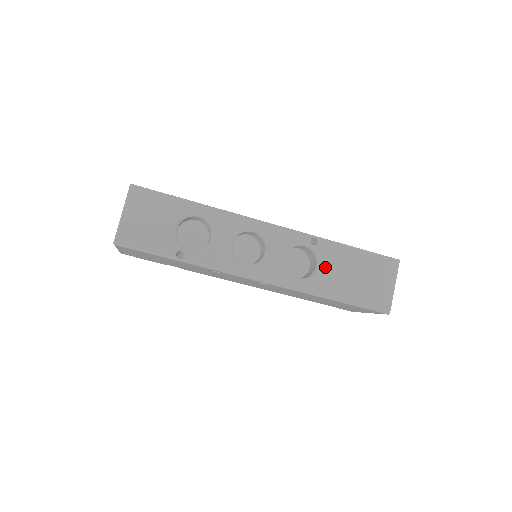
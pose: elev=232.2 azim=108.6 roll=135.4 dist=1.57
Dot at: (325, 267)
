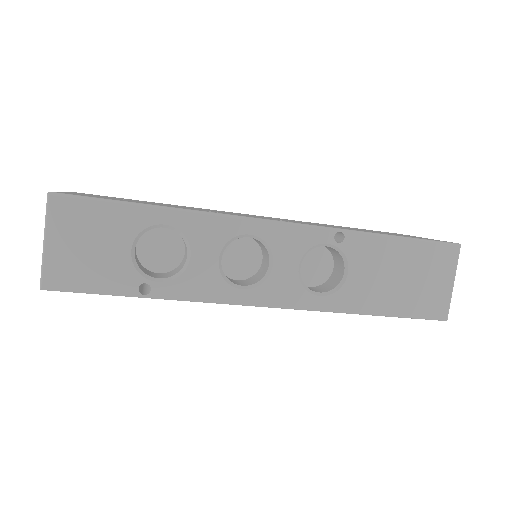
Dot at: (357, 272)
